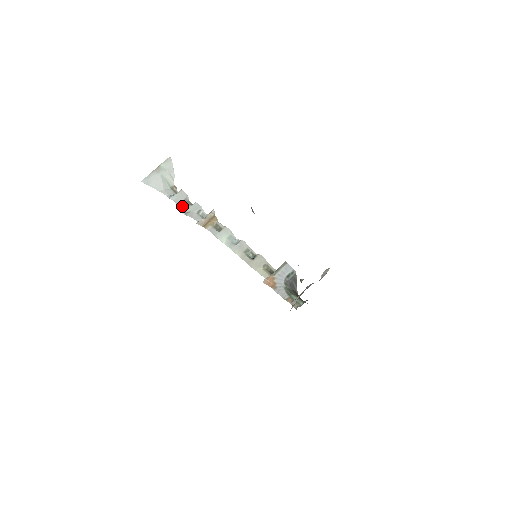
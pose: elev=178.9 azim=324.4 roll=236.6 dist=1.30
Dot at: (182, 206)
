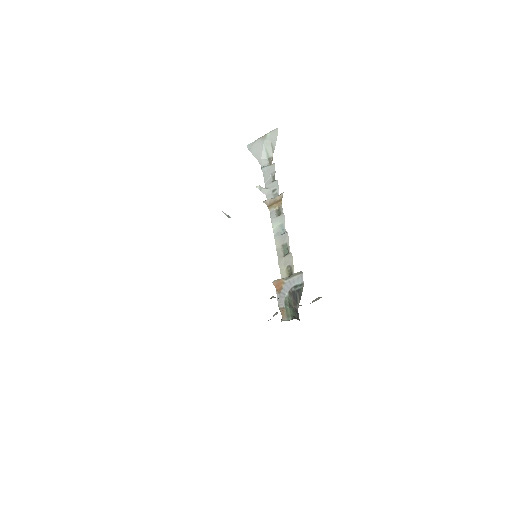
Dot at: (266, 180)
